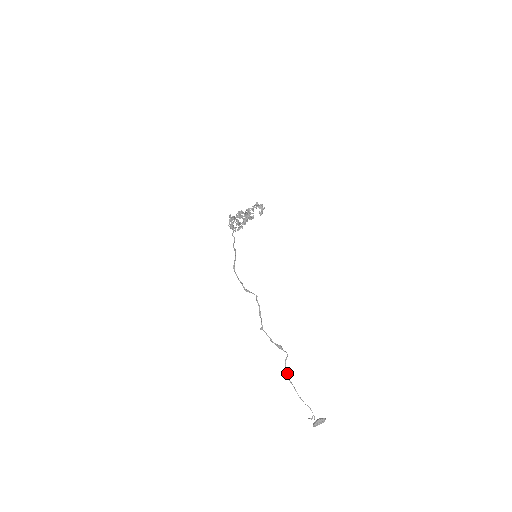
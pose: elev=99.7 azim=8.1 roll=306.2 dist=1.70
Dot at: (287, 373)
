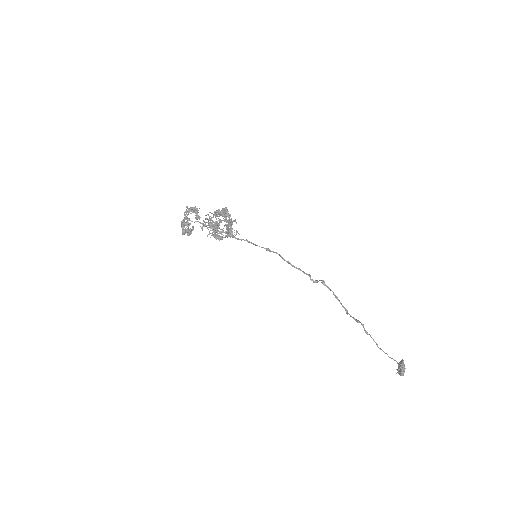
Dot at: (375, 342)
